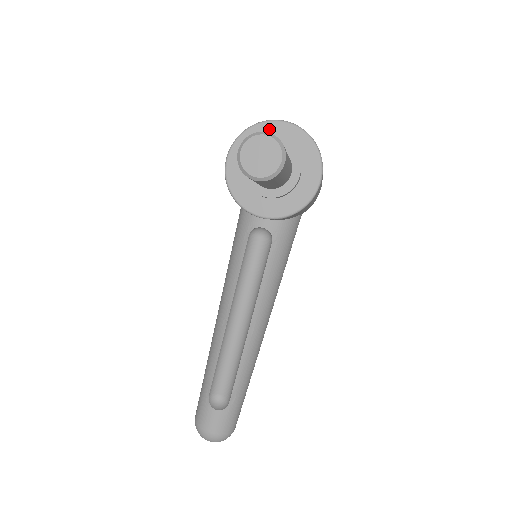
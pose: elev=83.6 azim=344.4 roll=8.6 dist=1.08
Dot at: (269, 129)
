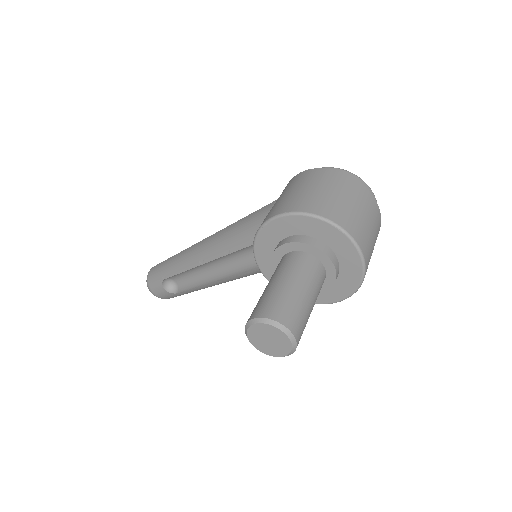
Dot at: (332, 234)
